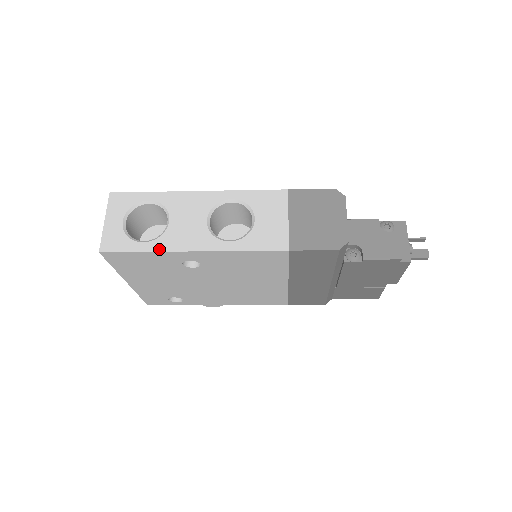
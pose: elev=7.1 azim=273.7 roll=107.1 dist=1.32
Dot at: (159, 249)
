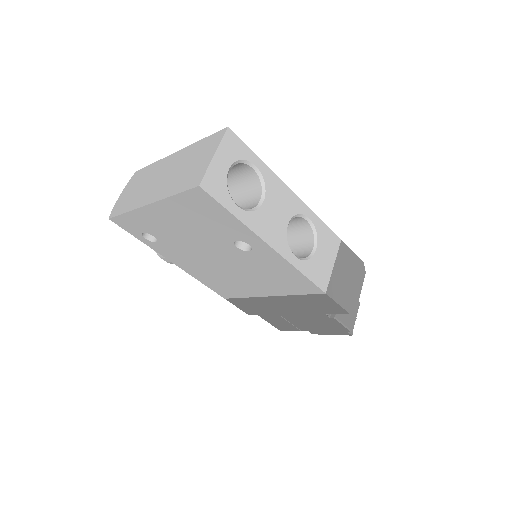
Dot at: (248, 224)
